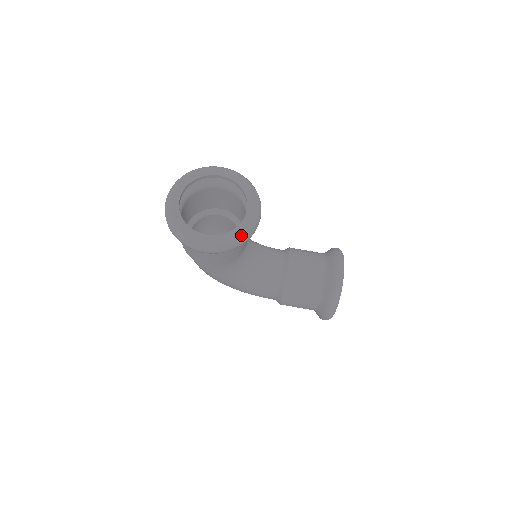
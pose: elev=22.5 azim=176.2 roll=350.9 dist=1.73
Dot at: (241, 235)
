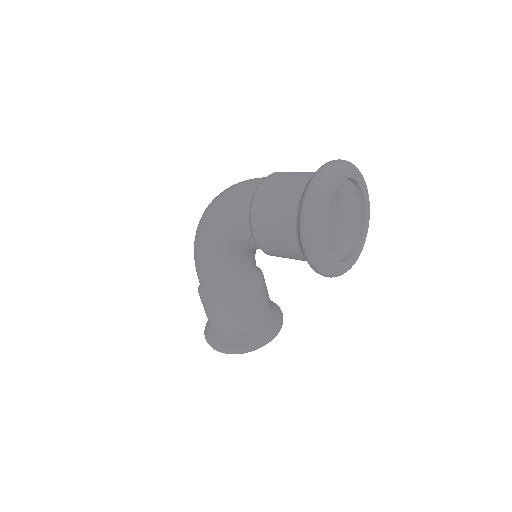
Dot at: (336, 271)
